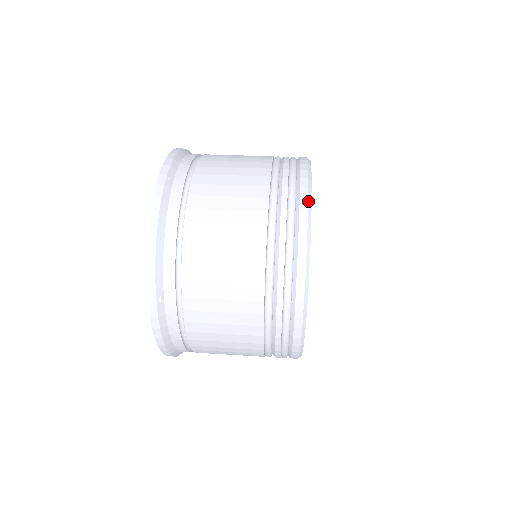
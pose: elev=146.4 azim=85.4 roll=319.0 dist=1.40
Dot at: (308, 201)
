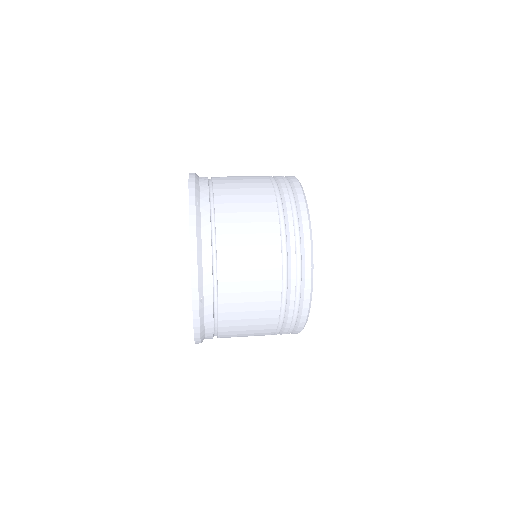
Dot at: occluded
